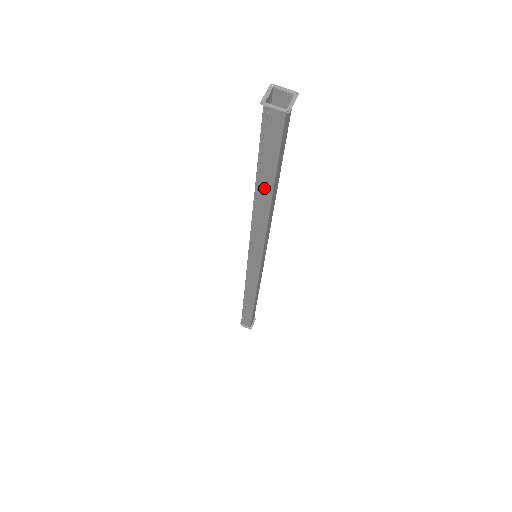
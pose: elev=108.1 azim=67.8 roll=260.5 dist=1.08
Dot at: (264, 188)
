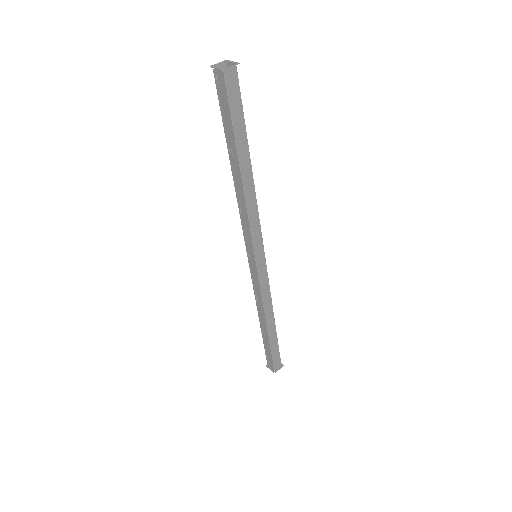
Dot at: (234, 158)
